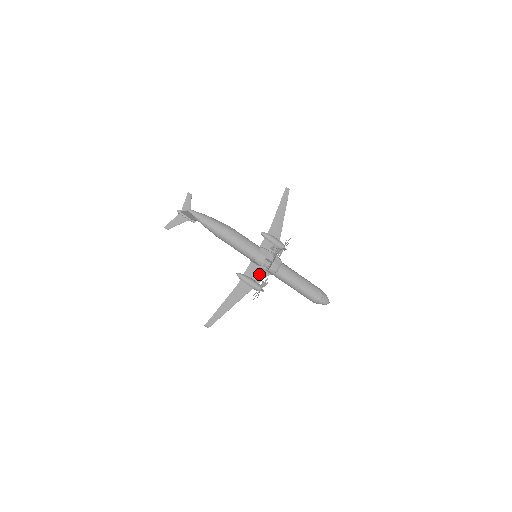
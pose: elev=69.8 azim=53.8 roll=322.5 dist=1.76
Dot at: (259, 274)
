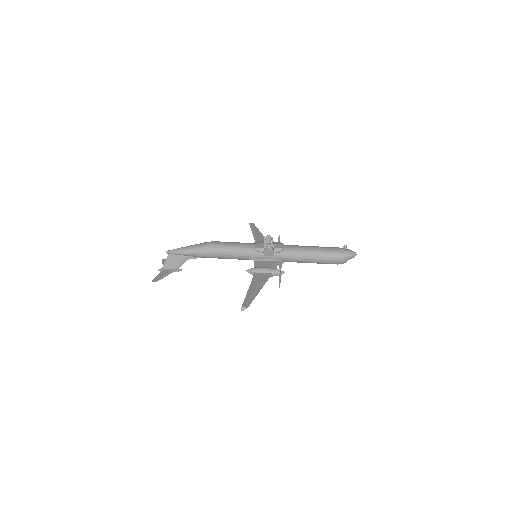
Dot at: (269, 264)
